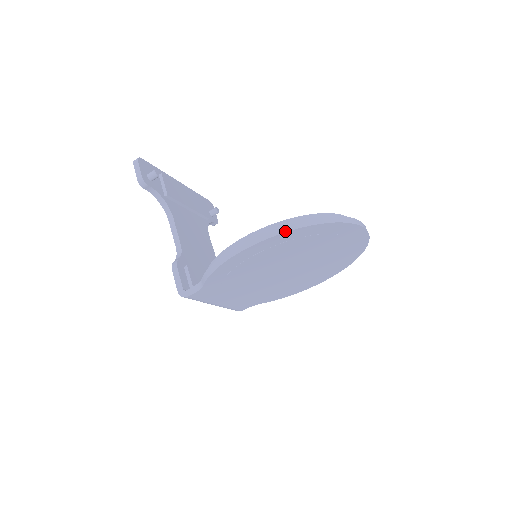
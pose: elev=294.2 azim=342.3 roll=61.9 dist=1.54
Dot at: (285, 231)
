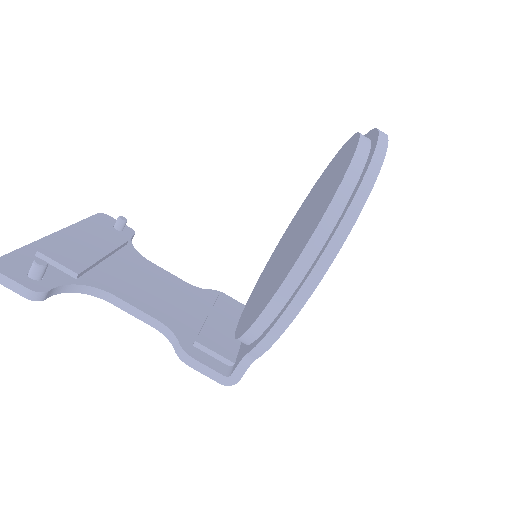
Dot at: (347, 233)
